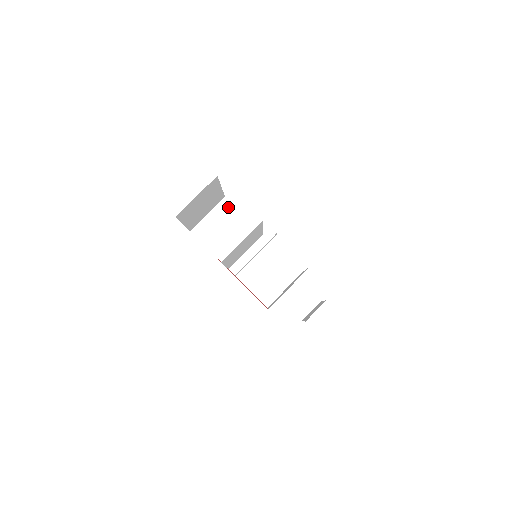
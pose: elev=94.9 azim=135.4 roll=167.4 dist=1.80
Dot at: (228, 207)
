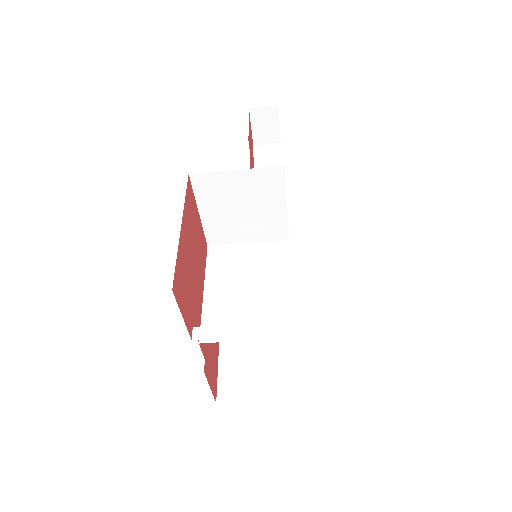
Dot at: (275, 181)
